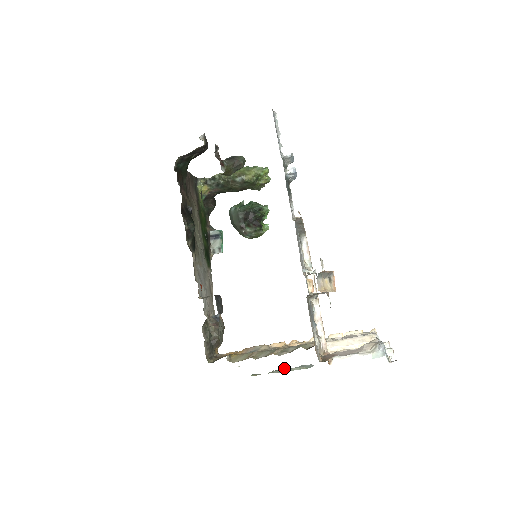
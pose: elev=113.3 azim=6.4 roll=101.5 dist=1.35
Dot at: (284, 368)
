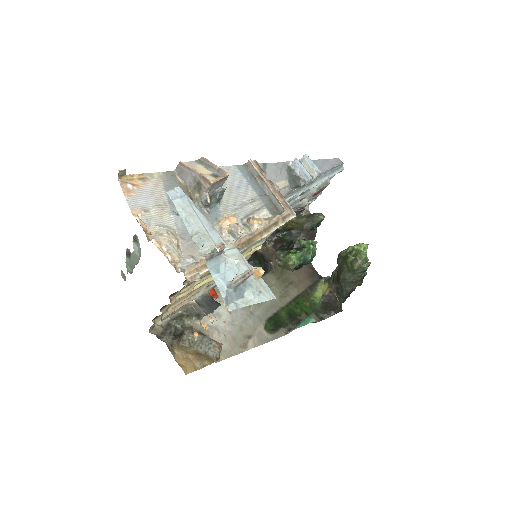
Dot at: (132, 256)
